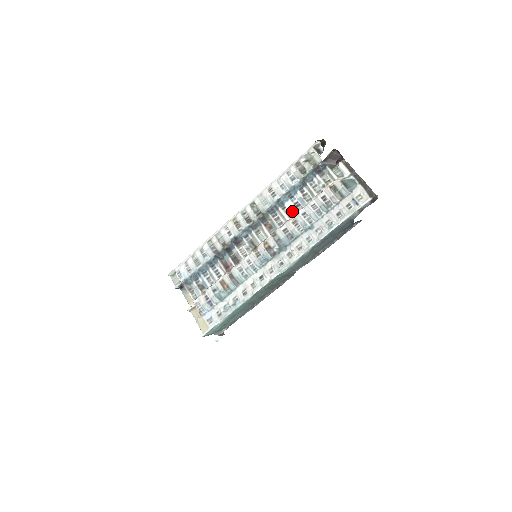
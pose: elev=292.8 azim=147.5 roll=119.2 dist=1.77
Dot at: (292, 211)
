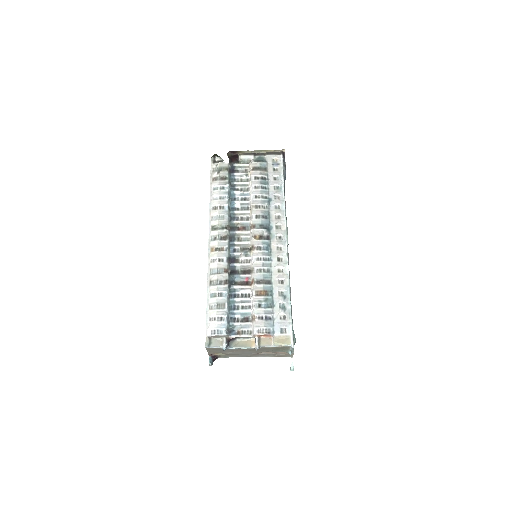
Dot at: (245, 205)
